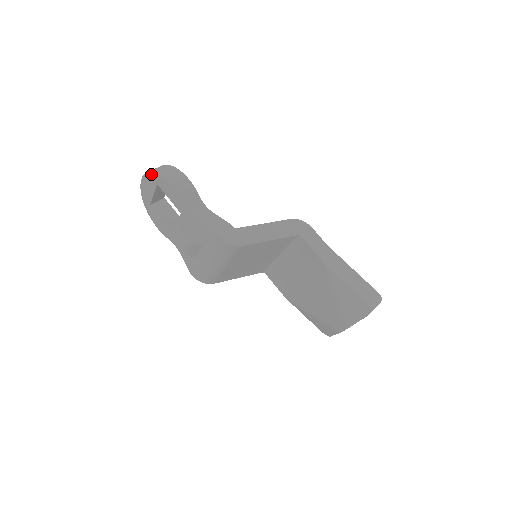
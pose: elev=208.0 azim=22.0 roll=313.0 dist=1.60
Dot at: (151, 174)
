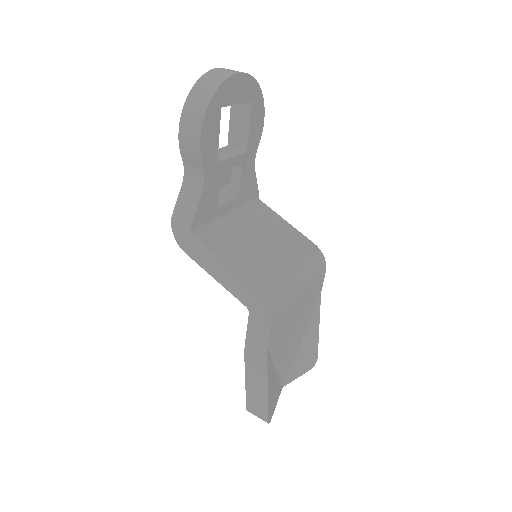
Dot at: (197, 85)
